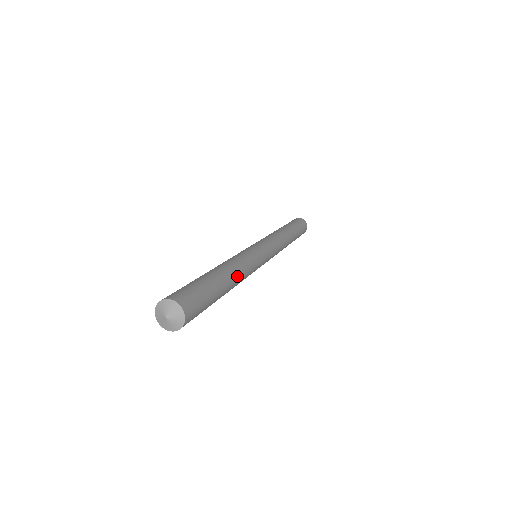
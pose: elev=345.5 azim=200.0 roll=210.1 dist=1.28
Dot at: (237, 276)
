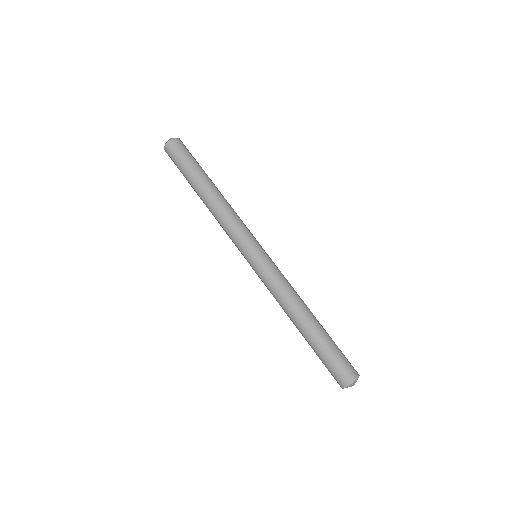
Dot at: (306, 305)
